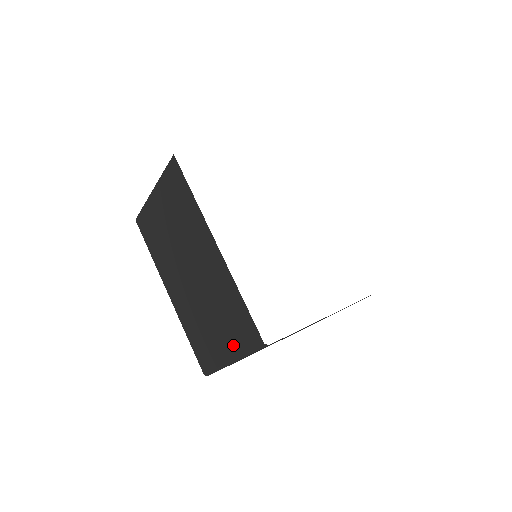
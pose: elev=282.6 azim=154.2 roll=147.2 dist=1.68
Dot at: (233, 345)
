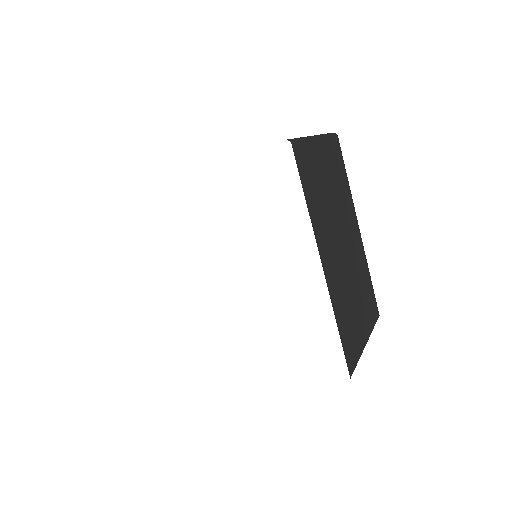
Dot at: occluded
